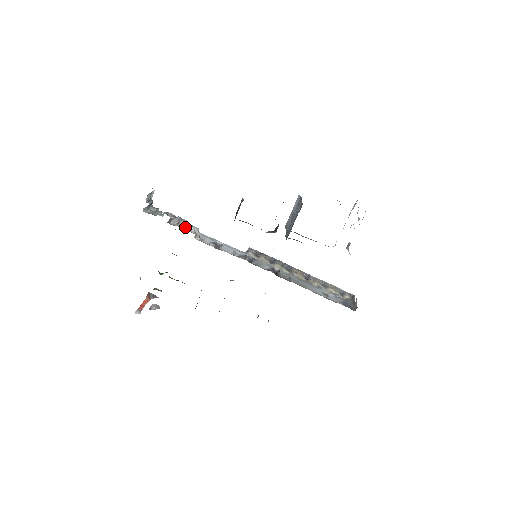
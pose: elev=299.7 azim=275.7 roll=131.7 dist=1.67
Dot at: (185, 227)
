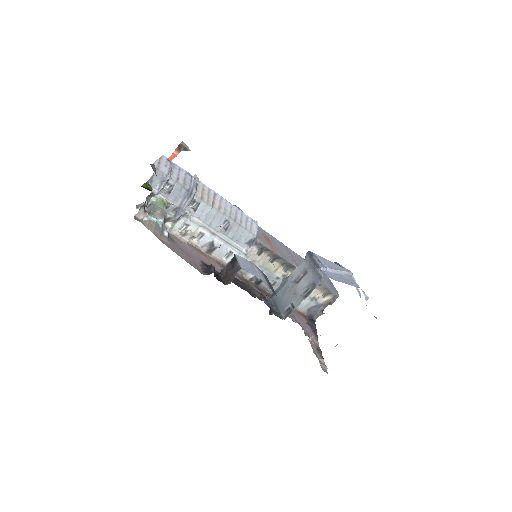
Dot at: (184, 224)
